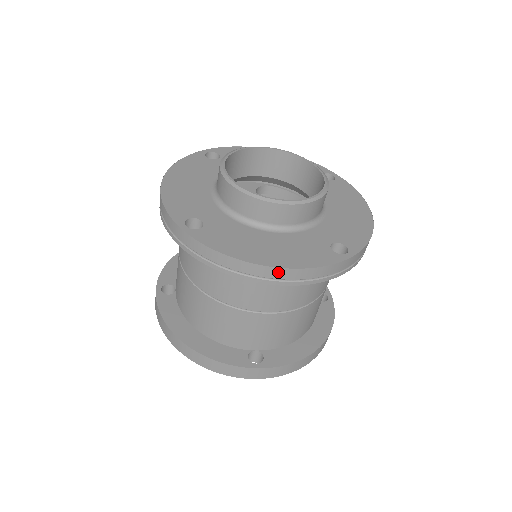
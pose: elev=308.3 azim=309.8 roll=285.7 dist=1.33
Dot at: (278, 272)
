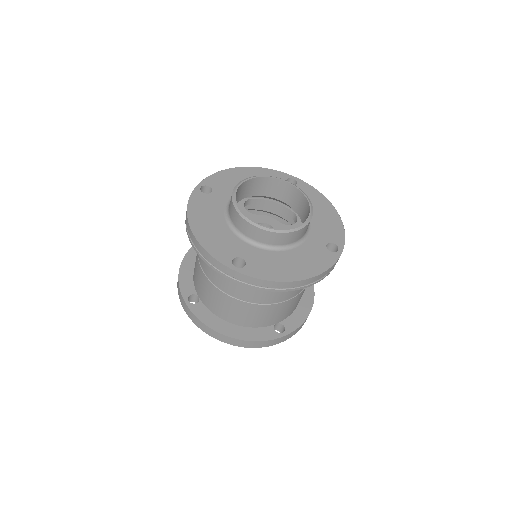
Dot at: (308, 281)
